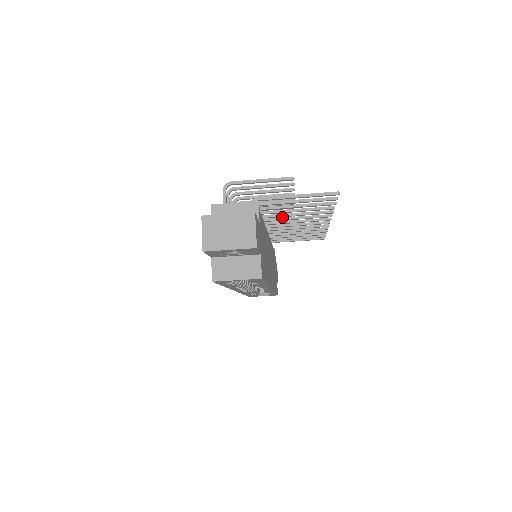
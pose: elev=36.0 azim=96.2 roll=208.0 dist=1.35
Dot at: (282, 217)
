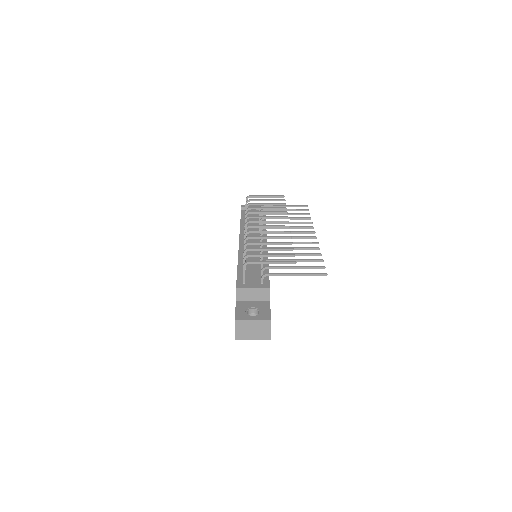
Dot at: (277, 212)
